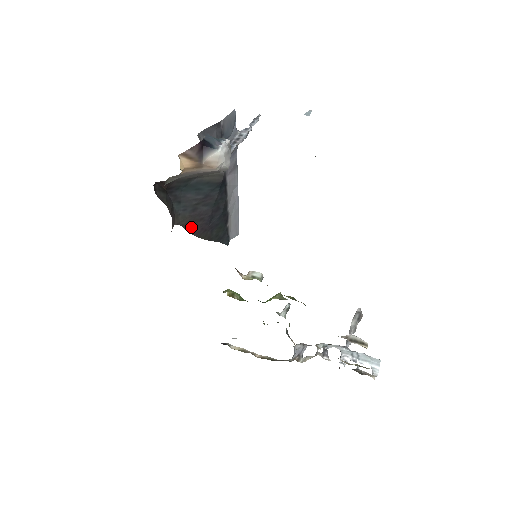
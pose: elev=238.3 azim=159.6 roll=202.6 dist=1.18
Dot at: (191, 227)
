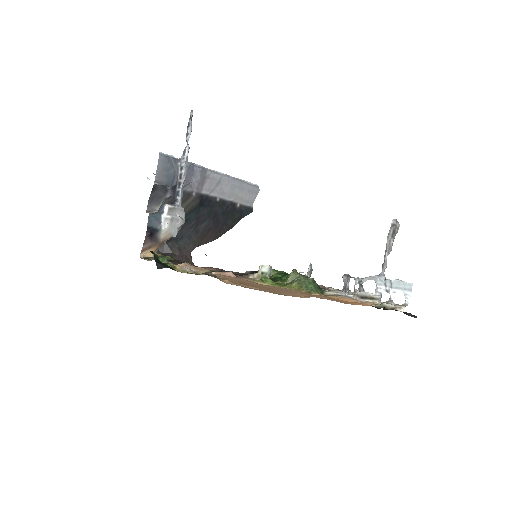
Dot at: (206, 240)
